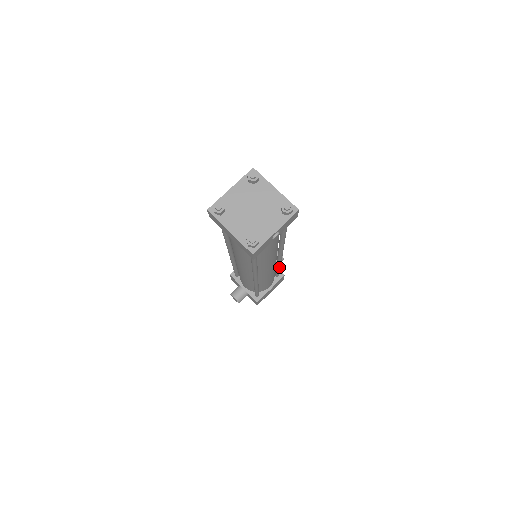
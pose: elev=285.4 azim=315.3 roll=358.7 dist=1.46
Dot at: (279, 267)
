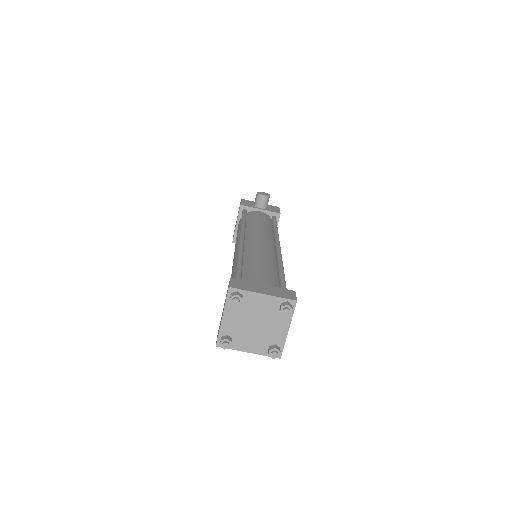
Dot at: occluded
